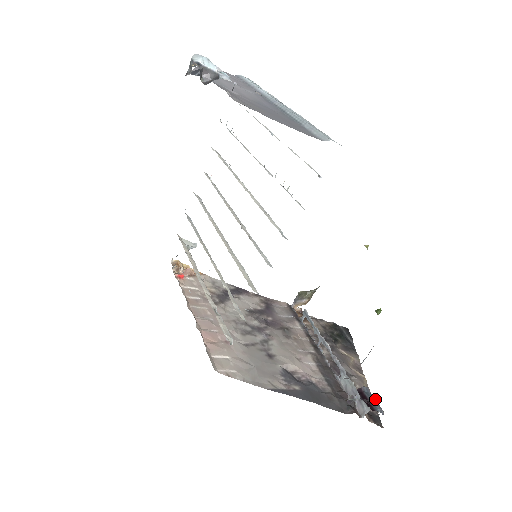
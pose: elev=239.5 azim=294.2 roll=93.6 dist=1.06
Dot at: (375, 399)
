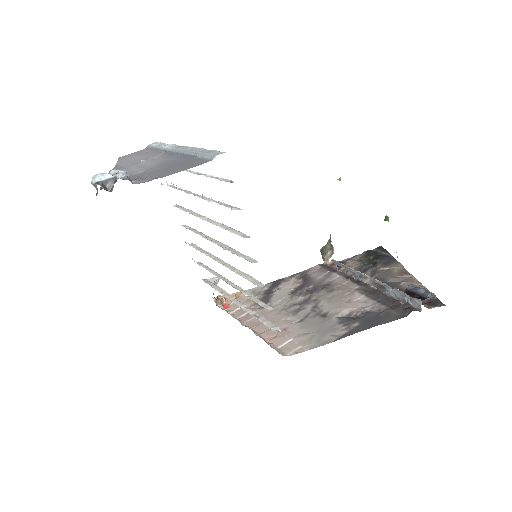
Dot at: (422, 289)
